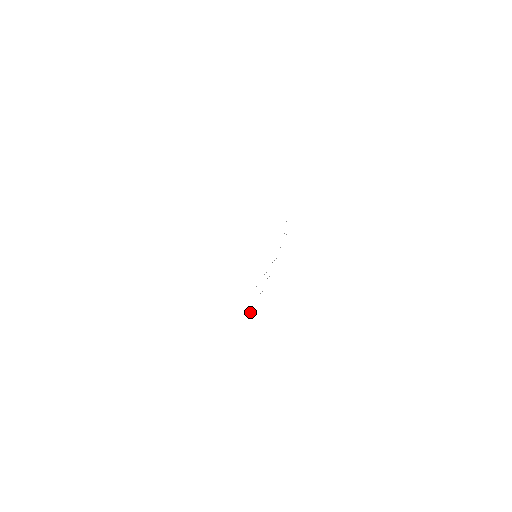
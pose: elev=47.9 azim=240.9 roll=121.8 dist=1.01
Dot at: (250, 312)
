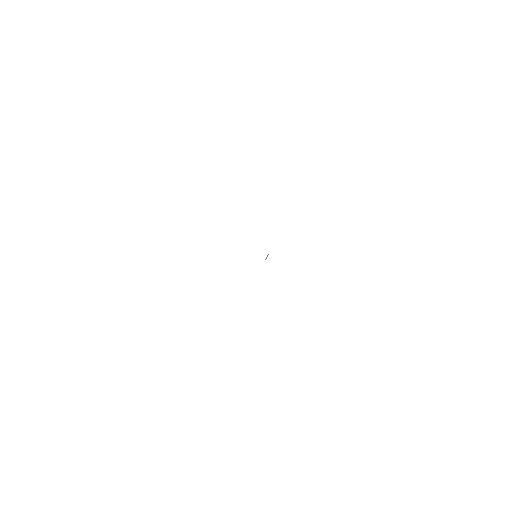
Dot at: occluded
